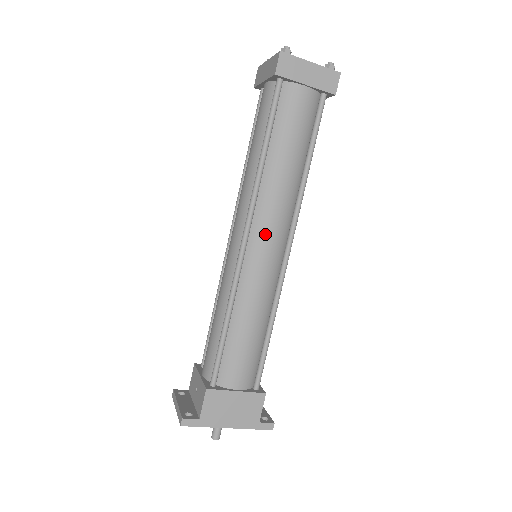
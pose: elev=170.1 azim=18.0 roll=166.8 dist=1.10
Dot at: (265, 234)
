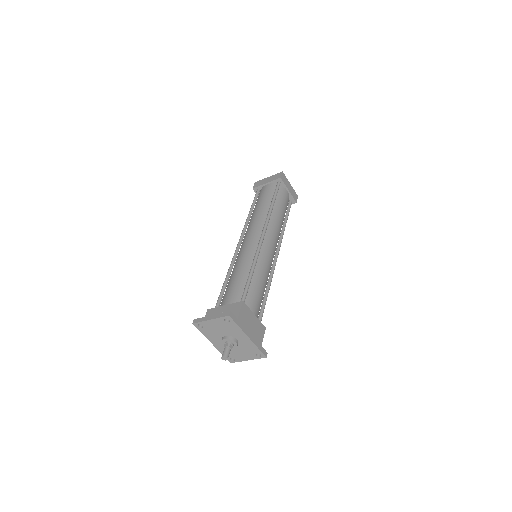
Dot at: (272, 239)
